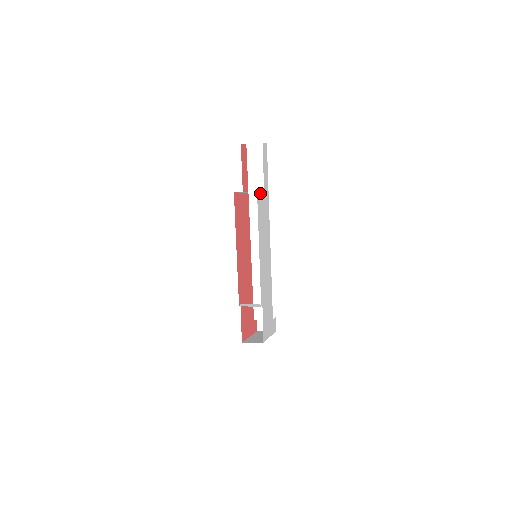
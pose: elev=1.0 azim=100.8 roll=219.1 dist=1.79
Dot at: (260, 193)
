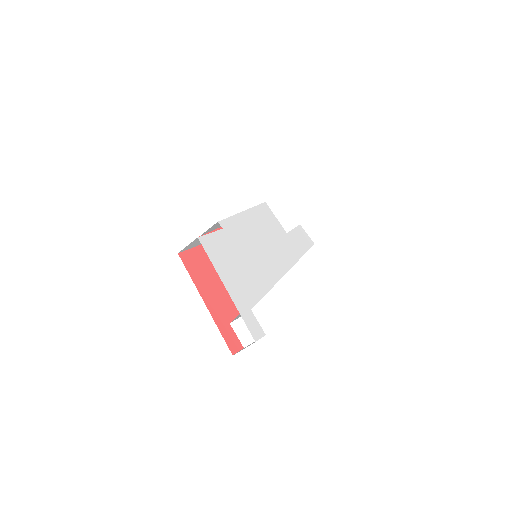
Dot at: (275, 217)
